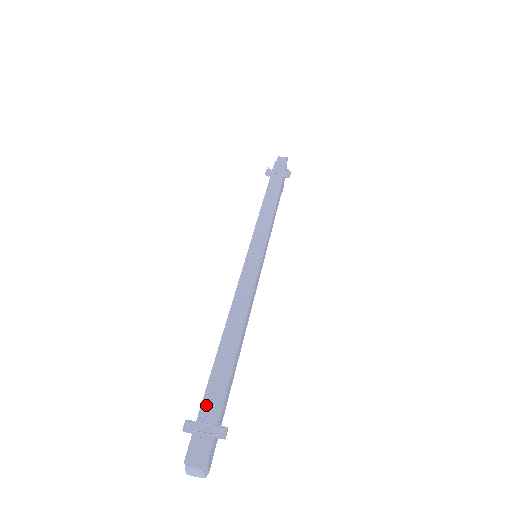
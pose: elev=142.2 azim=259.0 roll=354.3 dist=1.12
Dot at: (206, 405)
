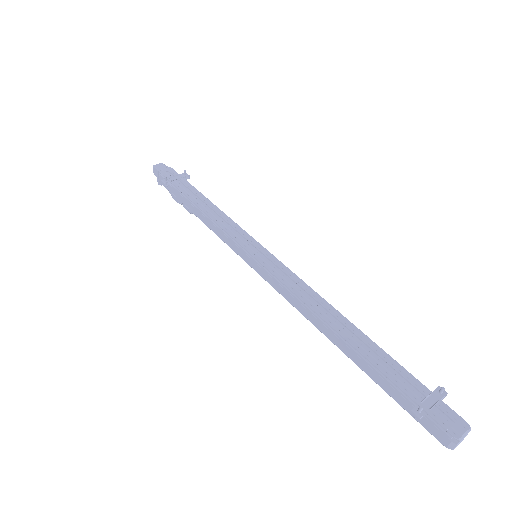
Dot at: (405, 387)
